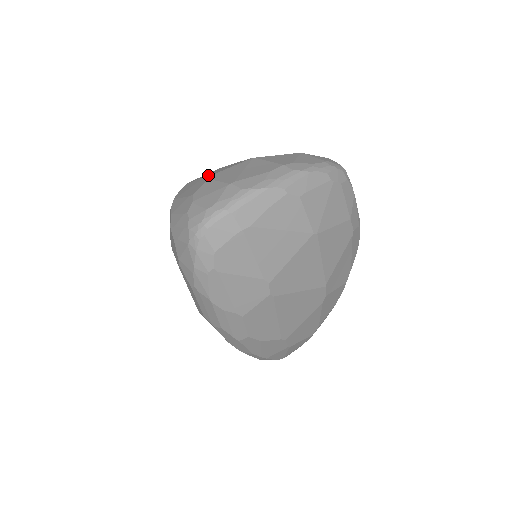
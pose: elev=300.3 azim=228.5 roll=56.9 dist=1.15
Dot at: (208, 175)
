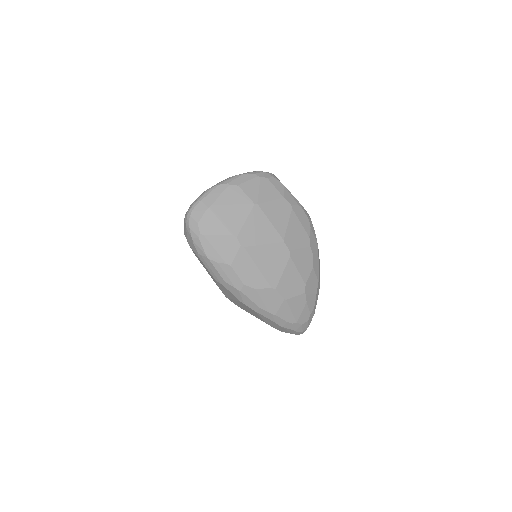
Dot at: occluded
